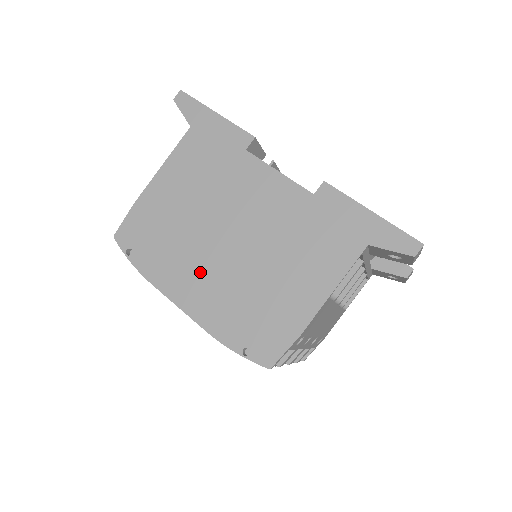
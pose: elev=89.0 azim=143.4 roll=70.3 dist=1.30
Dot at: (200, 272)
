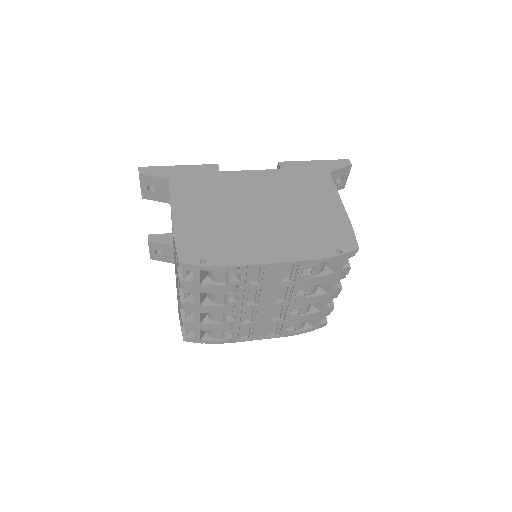
Dot at: (265, 237)
